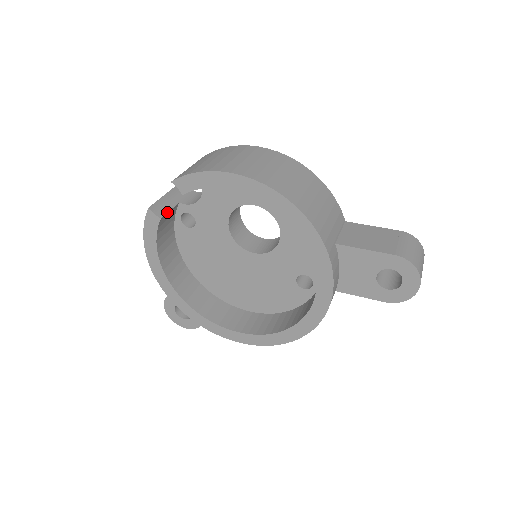
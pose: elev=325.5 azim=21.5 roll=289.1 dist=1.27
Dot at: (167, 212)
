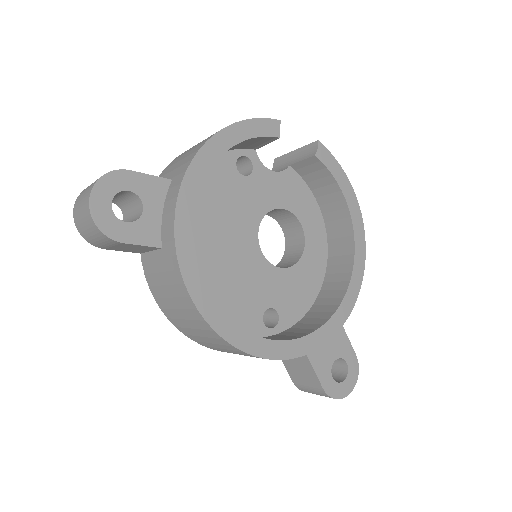
Dot at: (271, 141)
